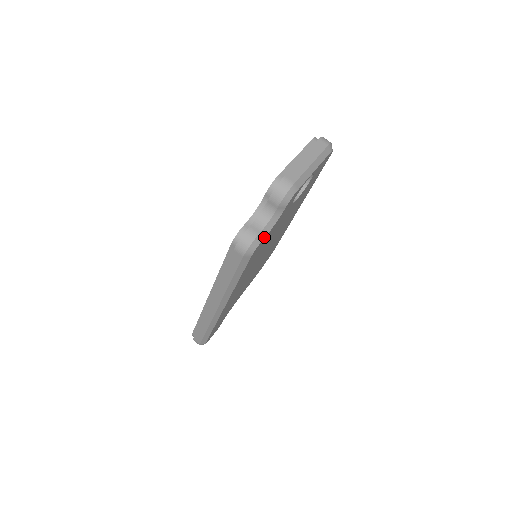
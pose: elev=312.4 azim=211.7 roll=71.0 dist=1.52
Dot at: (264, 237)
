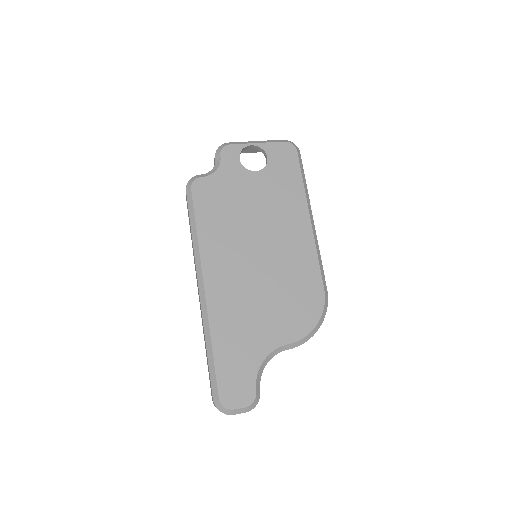
Dot at: (204, 177)
